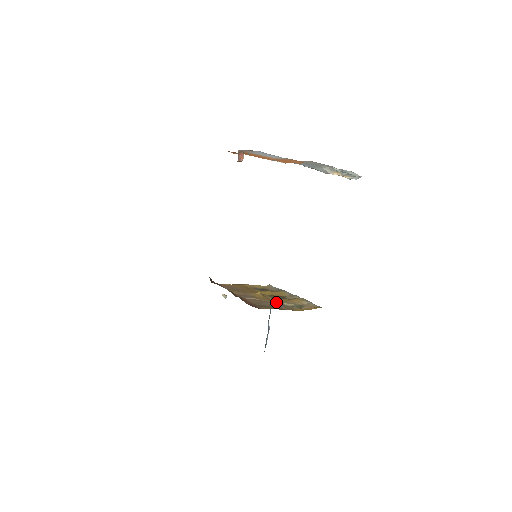
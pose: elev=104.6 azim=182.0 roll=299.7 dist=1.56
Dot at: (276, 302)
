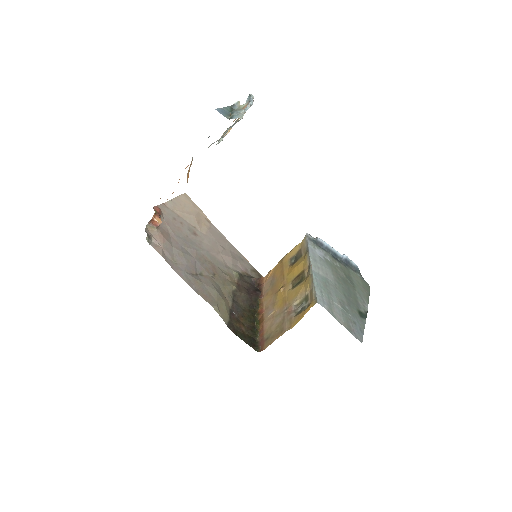
Dot at: (286, 308)
